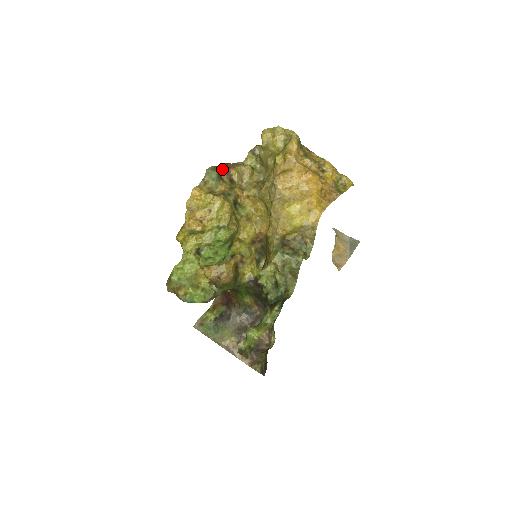
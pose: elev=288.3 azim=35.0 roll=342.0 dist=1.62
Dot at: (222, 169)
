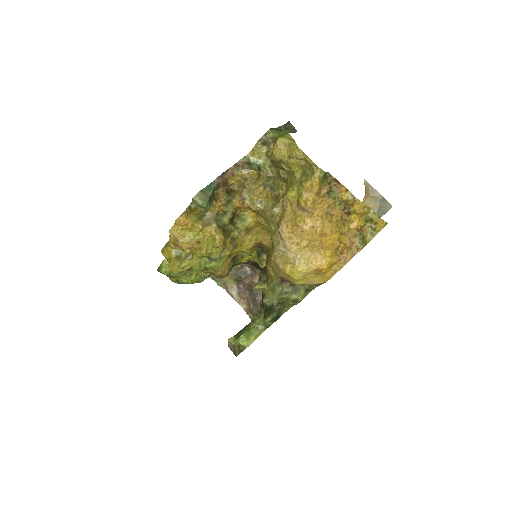
Dot at: (216, 185)
